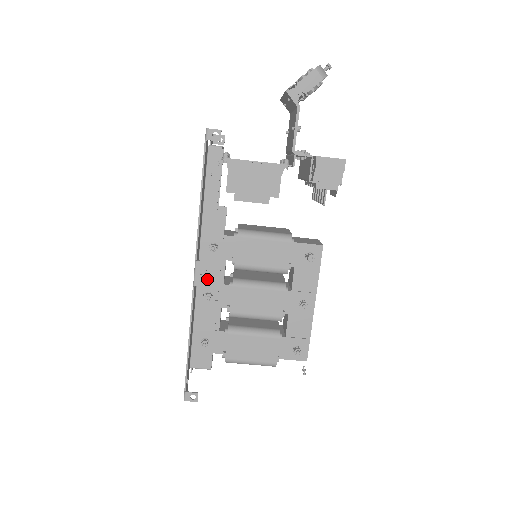
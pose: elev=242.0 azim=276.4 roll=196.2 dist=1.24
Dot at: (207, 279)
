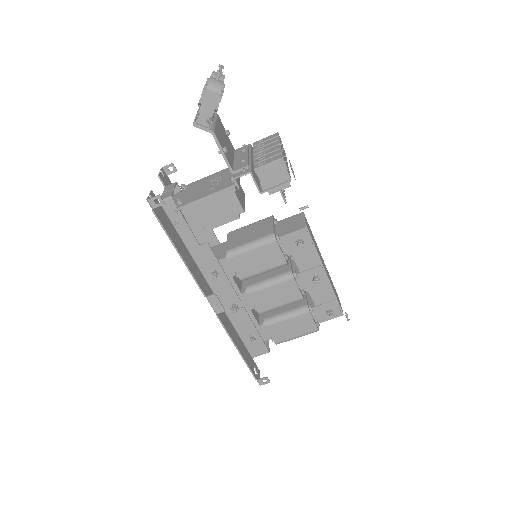
Dot at: (226, 297)
